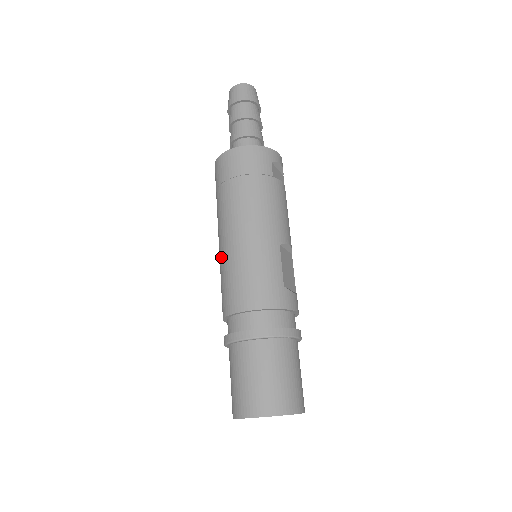
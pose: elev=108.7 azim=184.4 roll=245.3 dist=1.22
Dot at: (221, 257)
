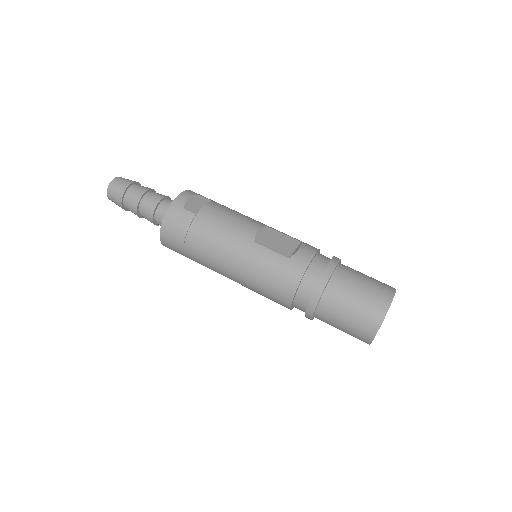
Dot at: occluded
